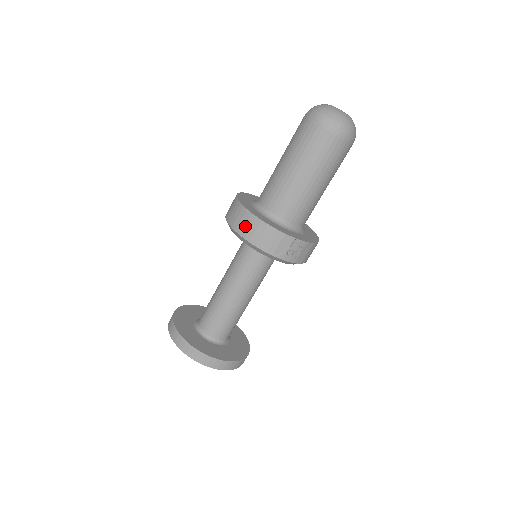
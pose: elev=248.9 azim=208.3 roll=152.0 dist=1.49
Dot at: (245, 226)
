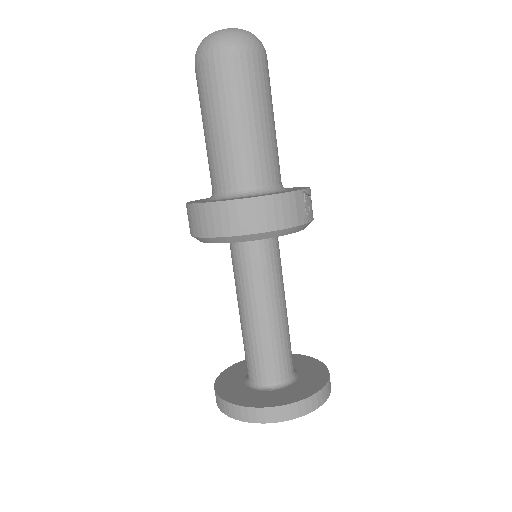
Dot at: (249, 219)
